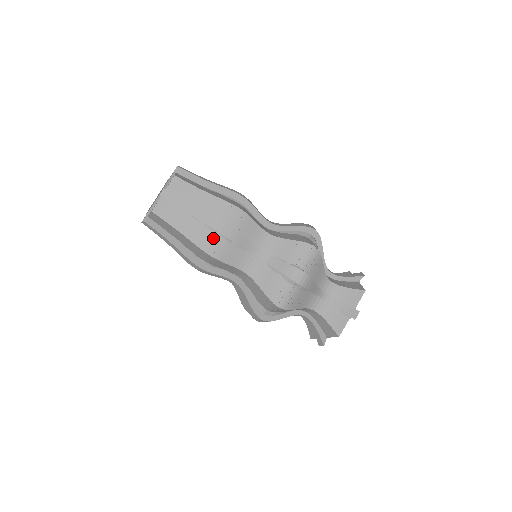
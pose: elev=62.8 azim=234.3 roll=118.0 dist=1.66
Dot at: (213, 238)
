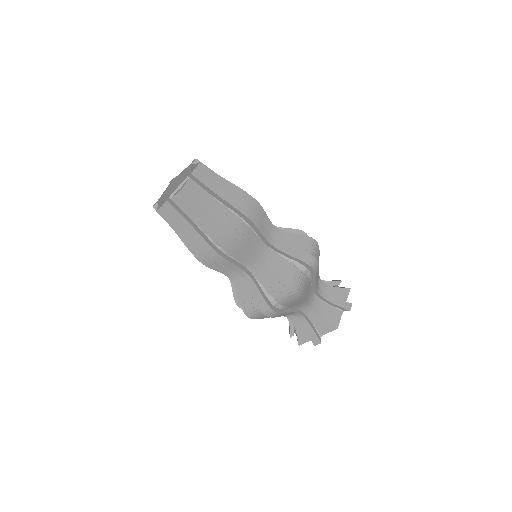
Dot at: (236, 222)
